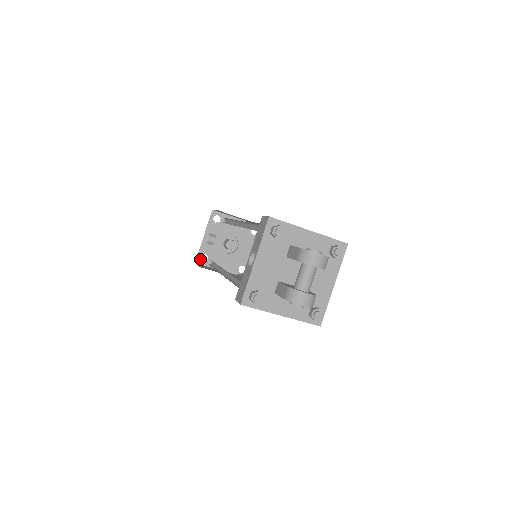
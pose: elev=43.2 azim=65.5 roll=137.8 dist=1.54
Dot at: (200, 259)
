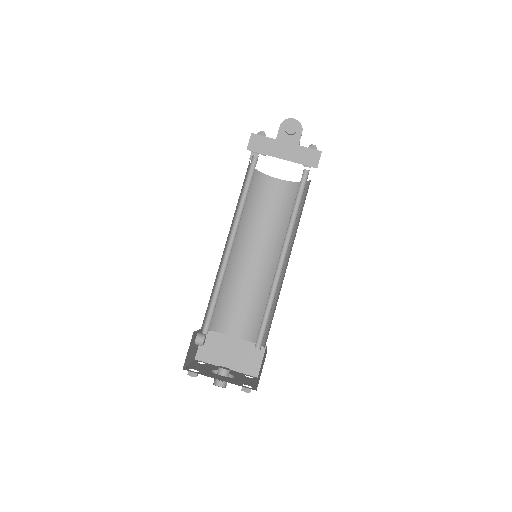
Dot at: (188, 370)
